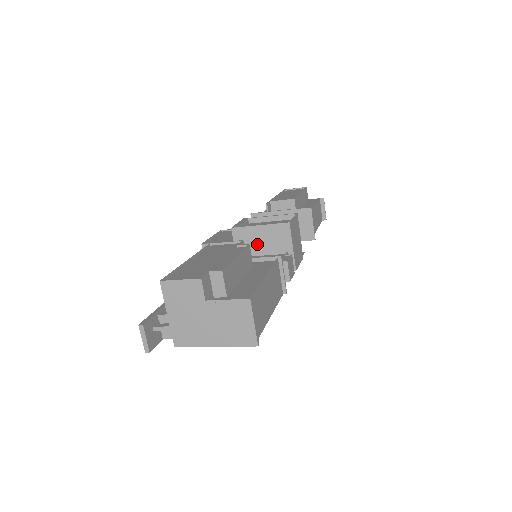
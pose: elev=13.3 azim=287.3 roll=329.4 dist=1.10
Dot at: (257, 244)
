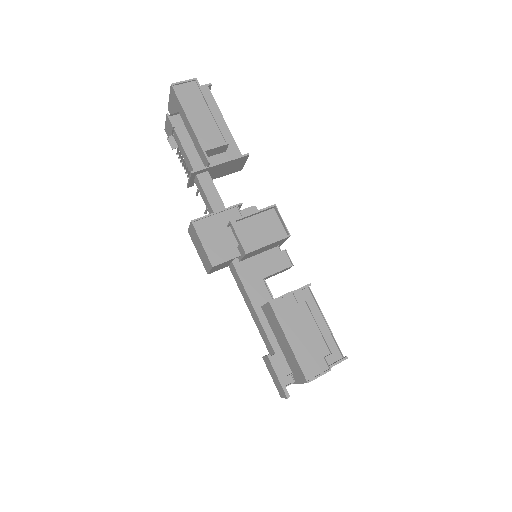
Dot at: (260, 251)
